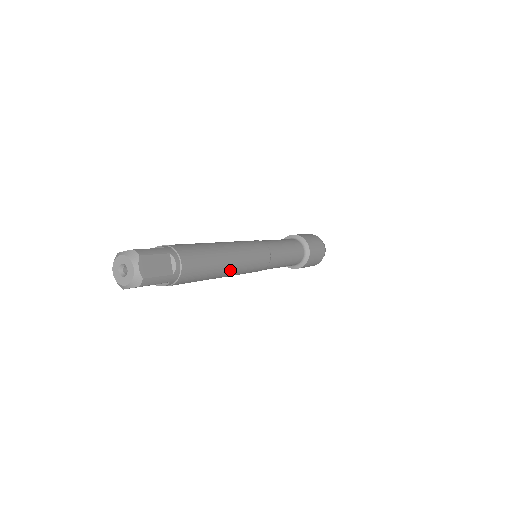
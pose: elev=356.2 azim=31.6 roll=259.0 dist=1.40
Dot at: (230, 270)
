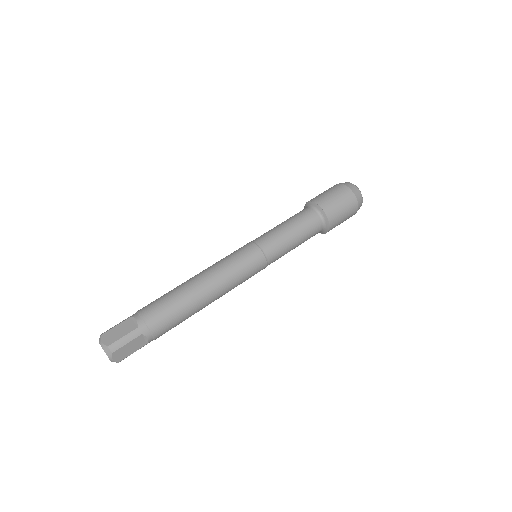
Dot at: (213, 301)
